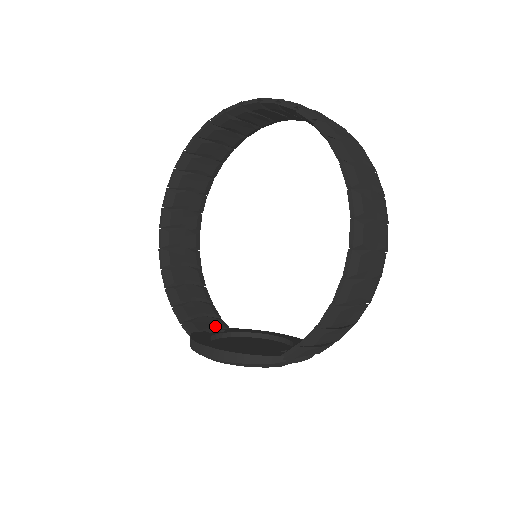
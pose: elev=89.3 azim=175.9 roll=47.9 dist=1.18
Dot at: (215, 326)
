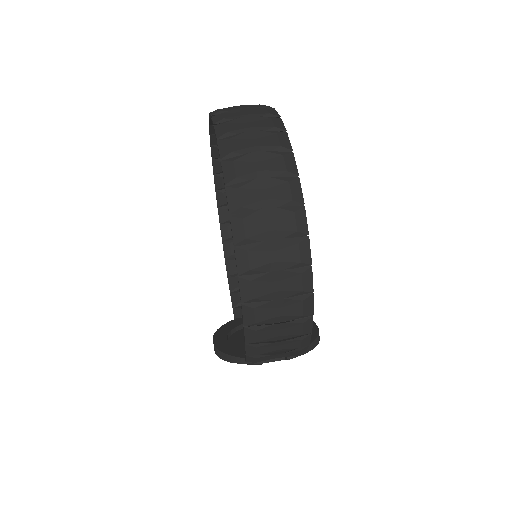
Dot at: occluded
